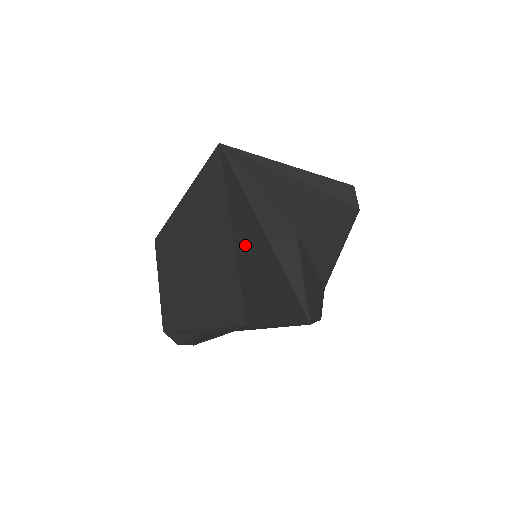
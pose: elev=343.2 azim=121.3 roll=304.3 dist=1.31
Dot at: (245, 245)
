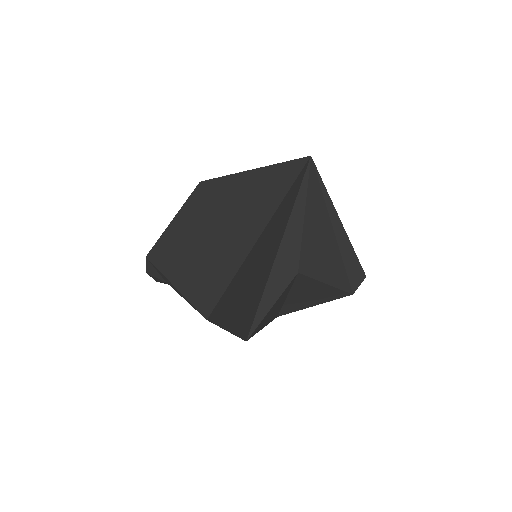
Dot at: (257, 254)
